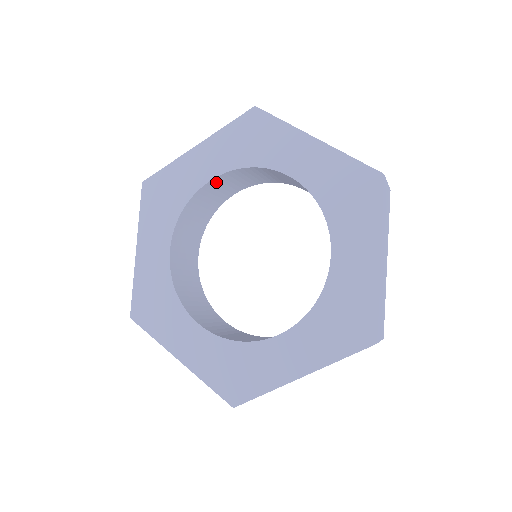
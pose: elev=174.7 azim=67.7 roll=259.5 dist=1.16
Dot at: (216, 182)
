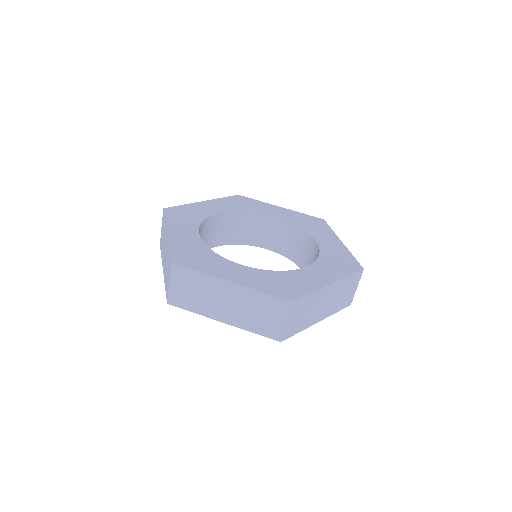
Dot at: (220, 218)
